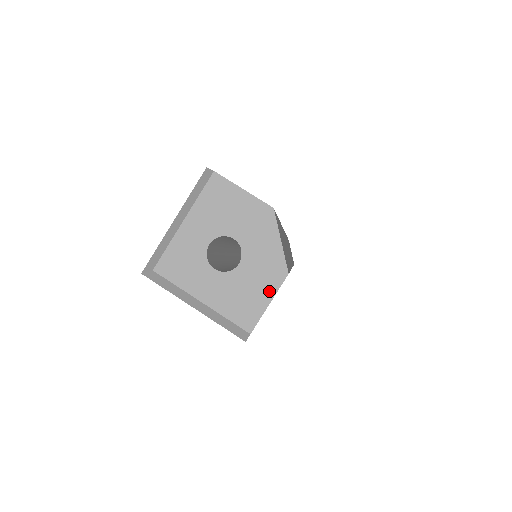
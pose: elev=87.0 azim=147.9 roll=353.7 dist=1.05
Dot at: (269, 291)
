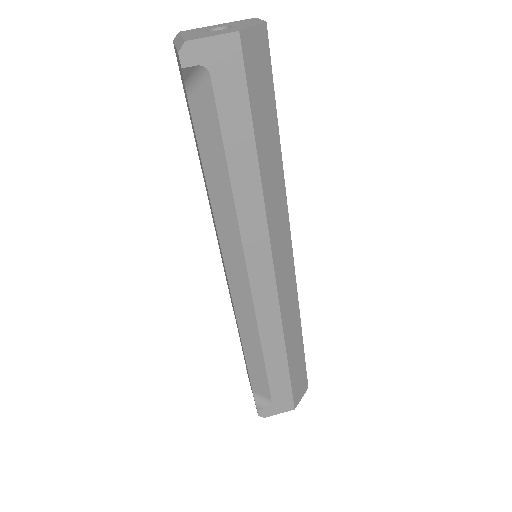
Dot at: (220, 34)
